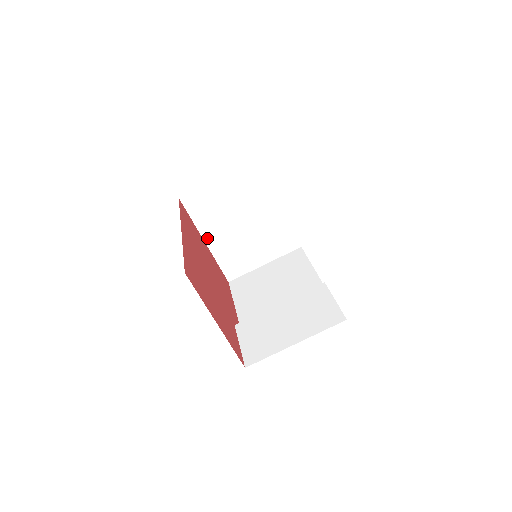
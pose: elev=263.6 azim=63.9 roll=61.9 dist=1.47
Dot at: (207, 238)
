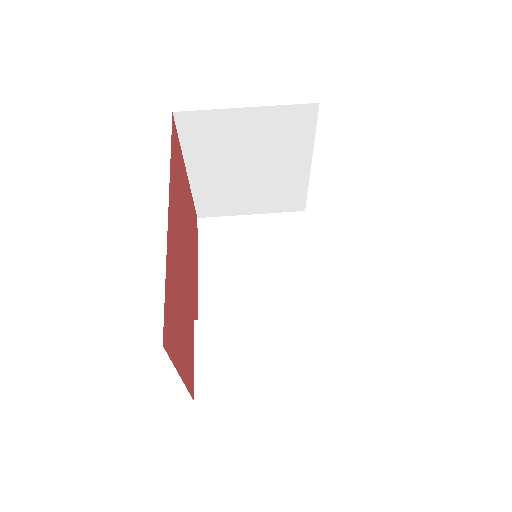
Dot at: (192, 169)
